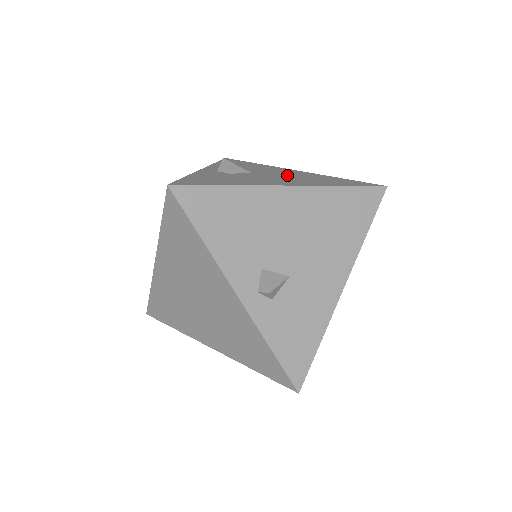
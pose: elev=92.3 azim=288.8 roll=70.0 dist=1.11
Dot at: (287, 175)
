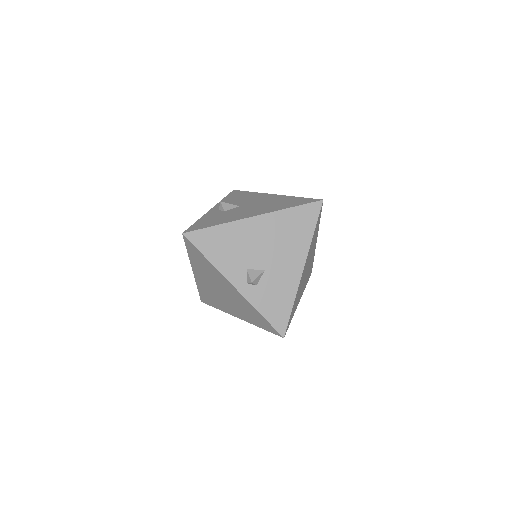
Dot at: (262, 203)
